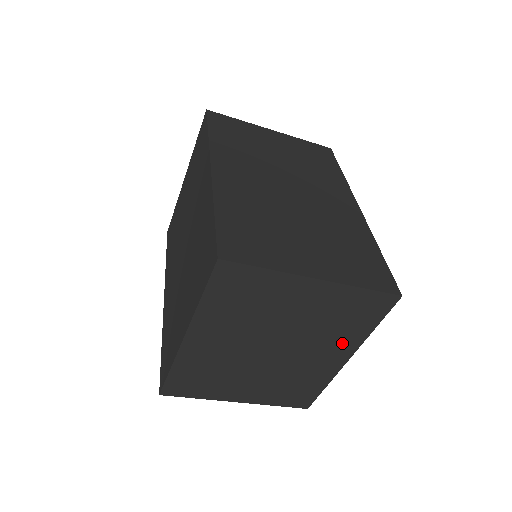
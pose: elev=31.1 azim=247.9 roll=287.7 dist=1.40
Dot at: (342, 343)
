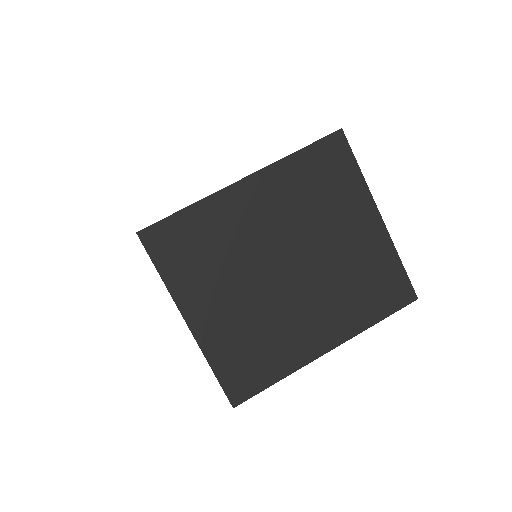
Dot at: (341, 319)
